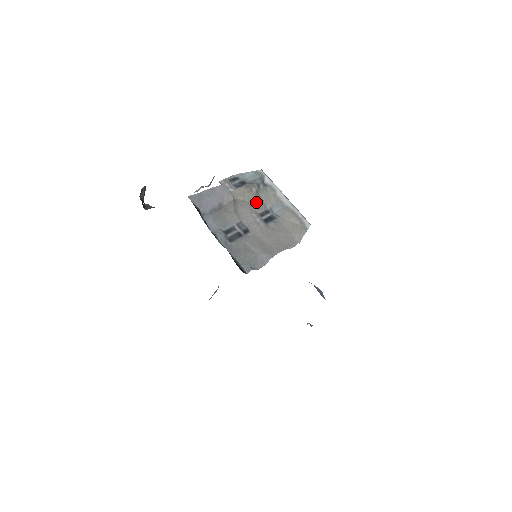
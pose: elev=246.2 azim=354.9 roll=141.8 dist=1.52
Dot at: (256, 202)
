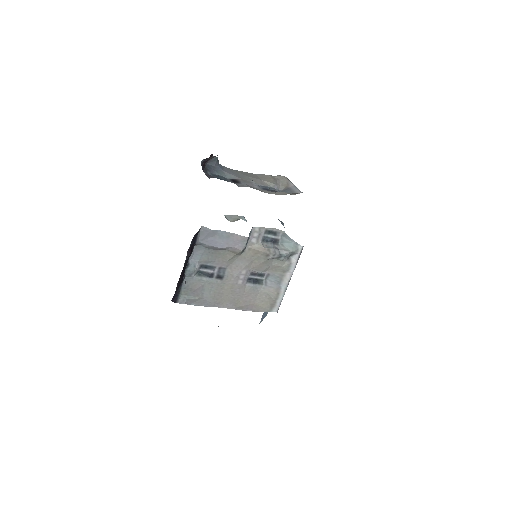
Dot at: (260, 264)
